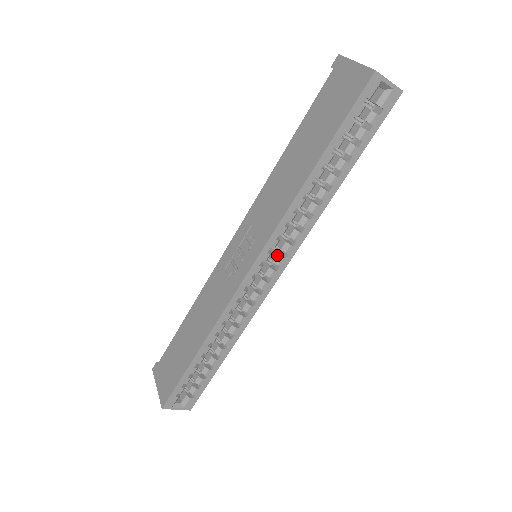
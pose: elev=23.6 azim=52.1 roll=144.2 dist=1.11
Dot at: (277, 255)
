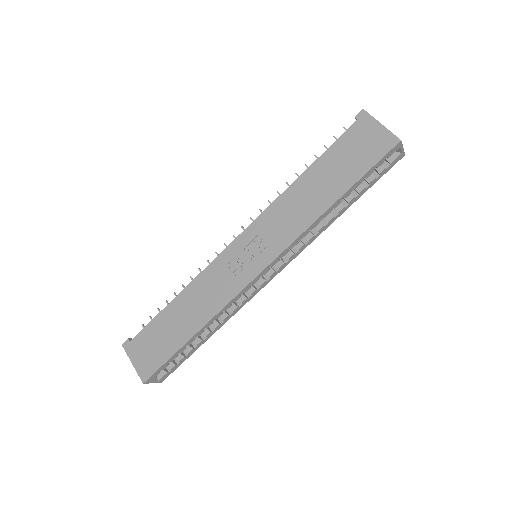
Dot at: (281, 260)
